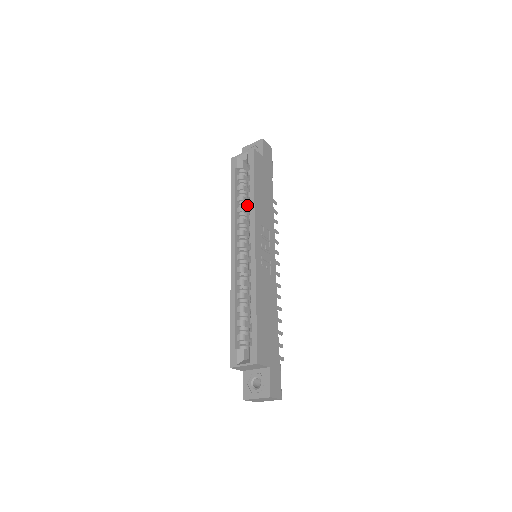
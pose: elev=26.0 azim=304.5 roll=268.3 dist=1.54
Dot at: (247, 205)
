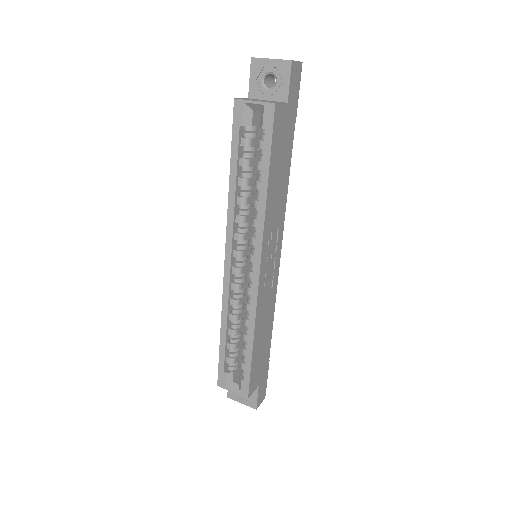
Dot at: occluded
